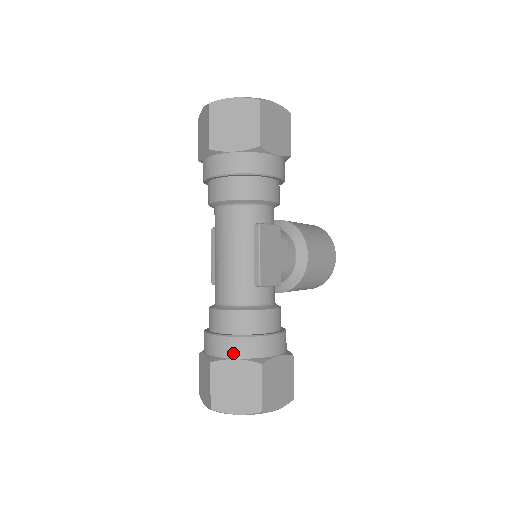
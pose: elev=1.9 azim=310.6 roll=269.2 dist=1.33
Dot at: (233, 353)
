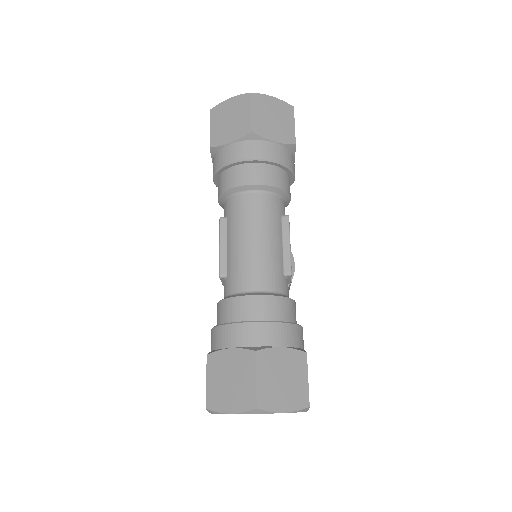
Dot at: (278, 340)
